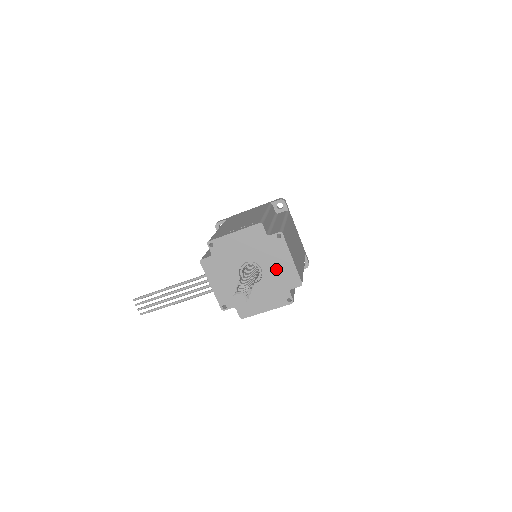
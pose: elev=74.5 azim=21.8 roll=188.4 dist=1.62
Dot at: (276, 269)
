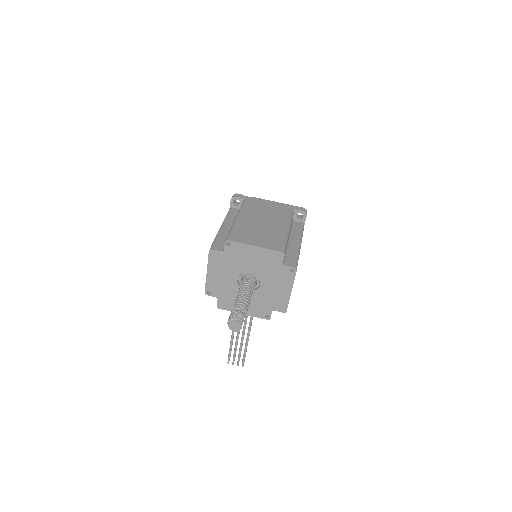
Dot at: (257, 263)
